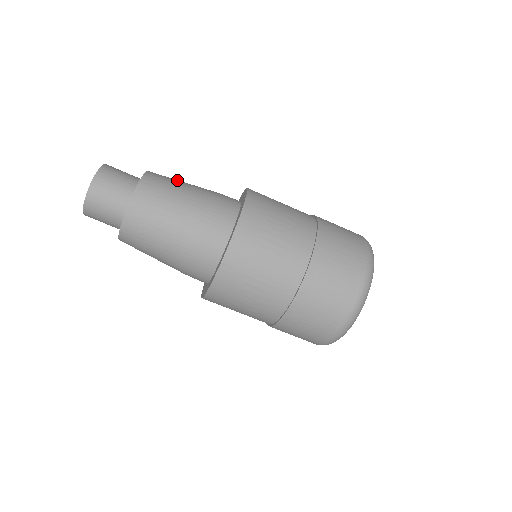
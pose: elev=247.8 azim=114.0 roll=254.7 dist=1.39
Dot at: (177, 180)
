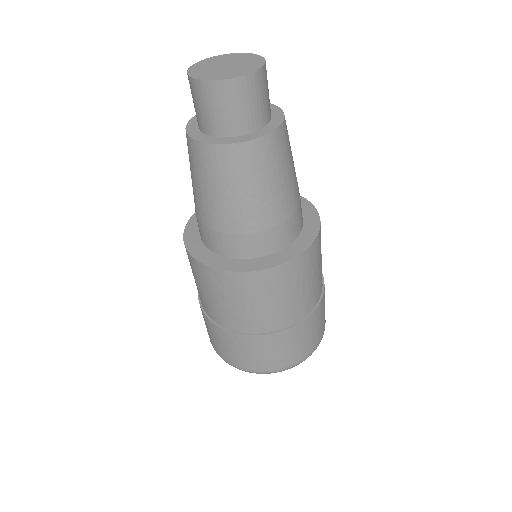
Dot at: occluded
